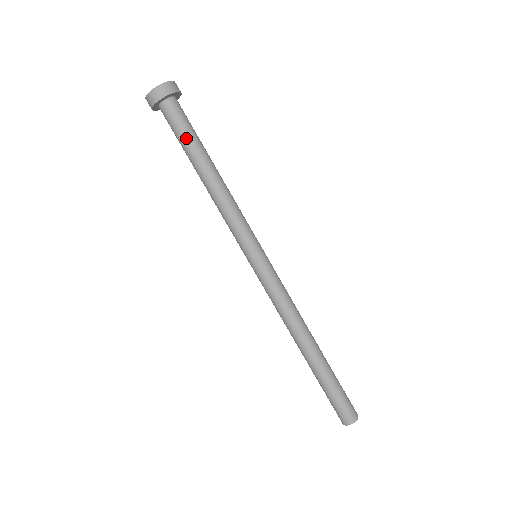
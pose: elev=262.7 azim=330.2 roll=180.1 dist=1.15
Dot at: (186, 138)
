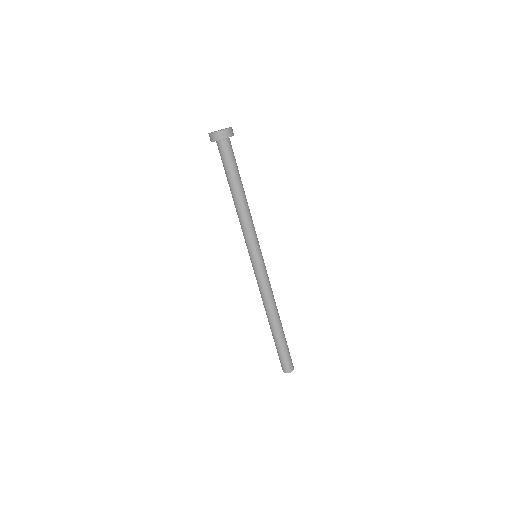
Dot at: (229, 169)
